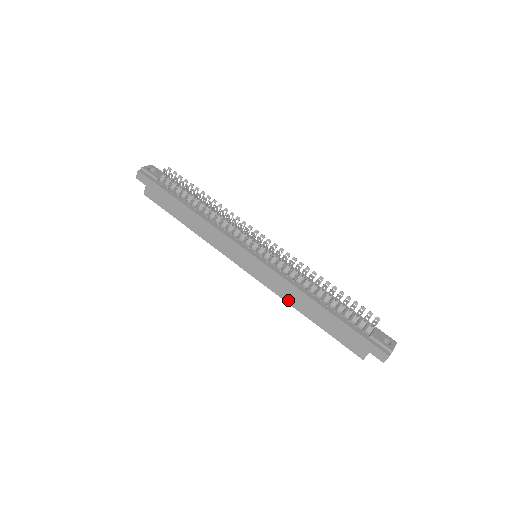
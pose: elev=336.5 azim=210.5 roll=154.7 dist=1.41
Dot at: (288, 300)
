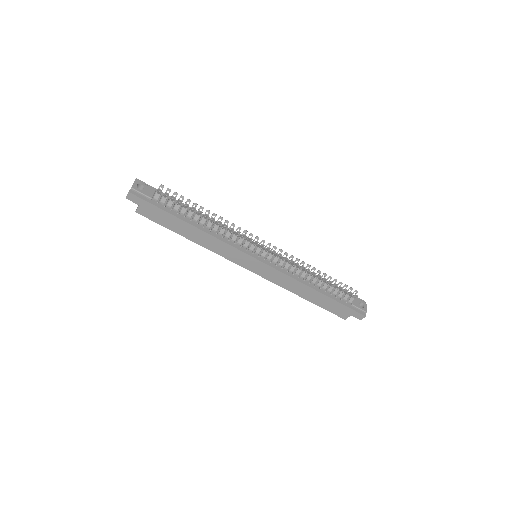
Dot at: (288, 288)
